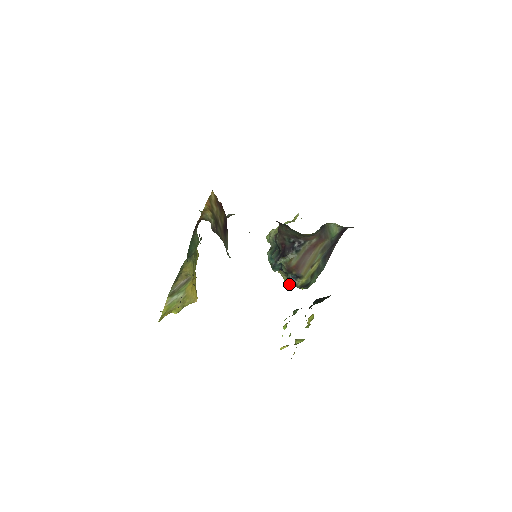
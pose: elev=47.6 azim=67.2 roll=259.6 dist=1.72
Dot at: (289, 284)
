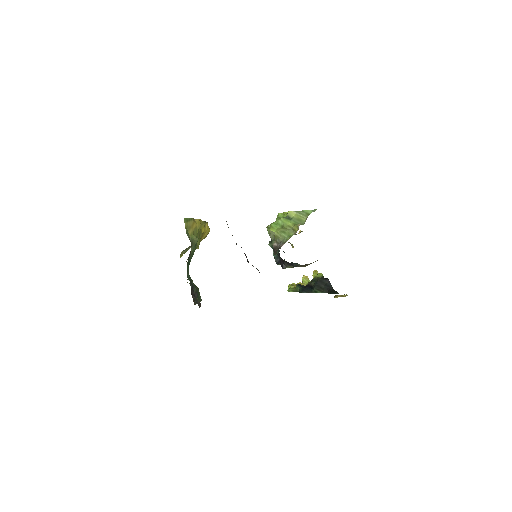
Dot at: occluded
